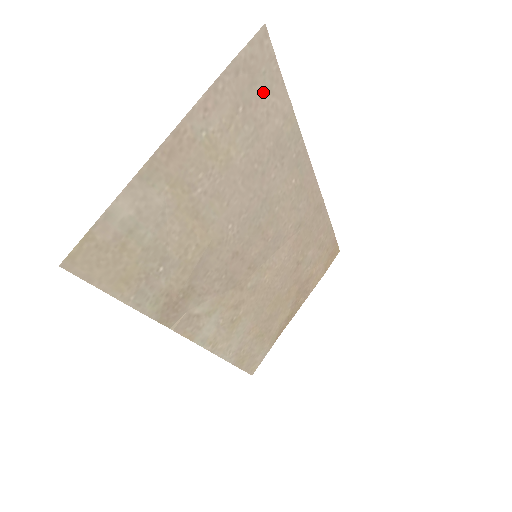
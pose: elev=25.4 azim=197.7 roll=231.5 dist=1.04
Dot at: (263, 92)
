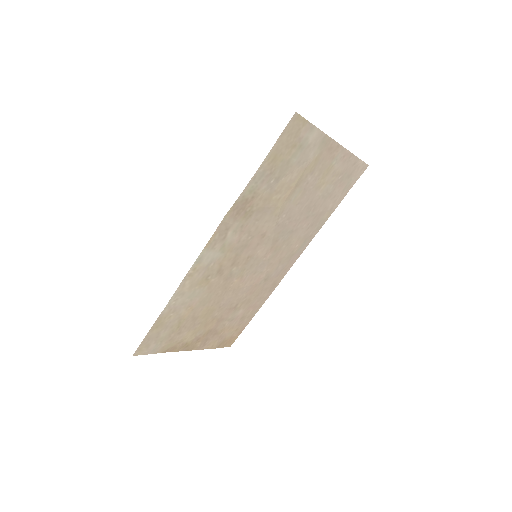
Dot at: (344, 186)
